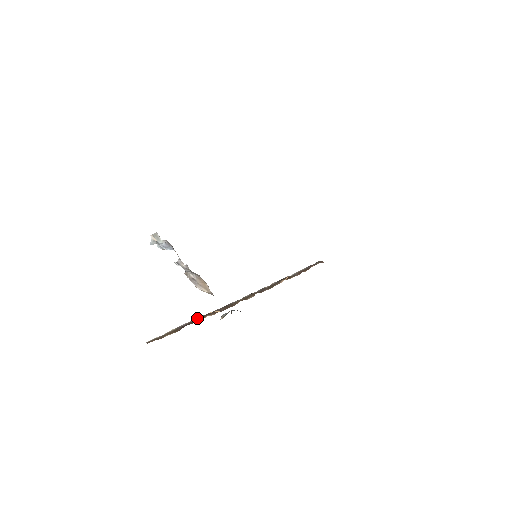
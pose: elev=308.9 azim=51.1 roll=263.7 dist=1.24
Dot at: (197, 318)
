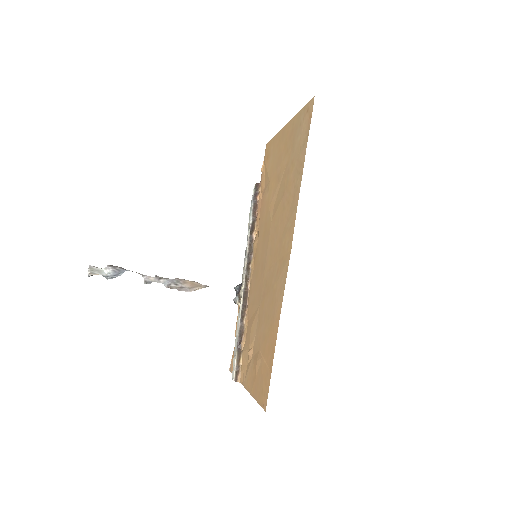
Dot at: (239, 329)
